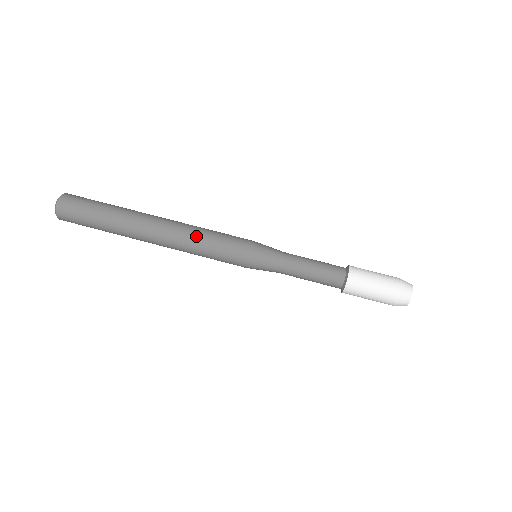
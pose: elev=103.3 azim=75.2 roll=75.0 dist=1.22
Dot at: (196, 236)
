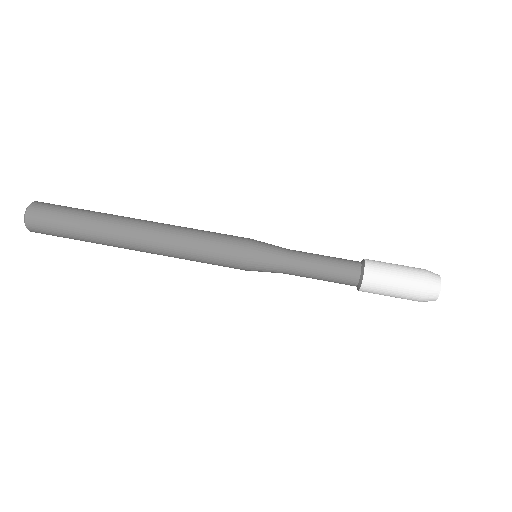
Dot at: (188, 230)
